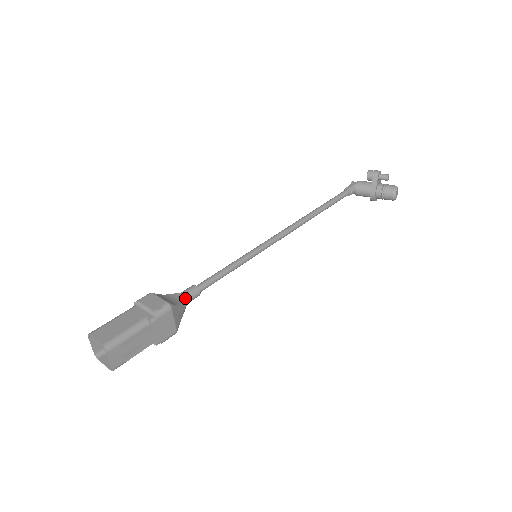
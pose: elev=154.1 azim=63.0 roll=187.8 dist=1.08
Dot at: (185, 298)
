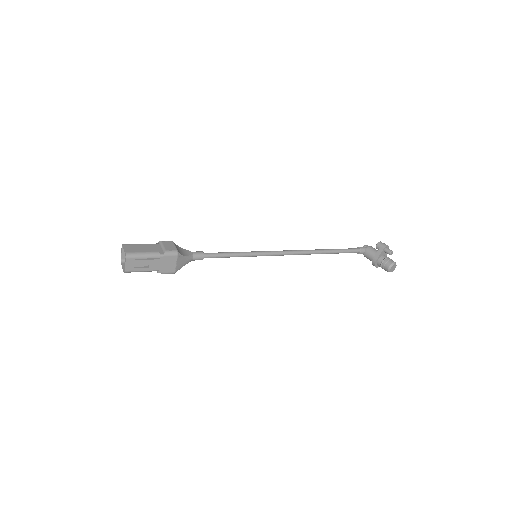
Dot at: (192, 255)
